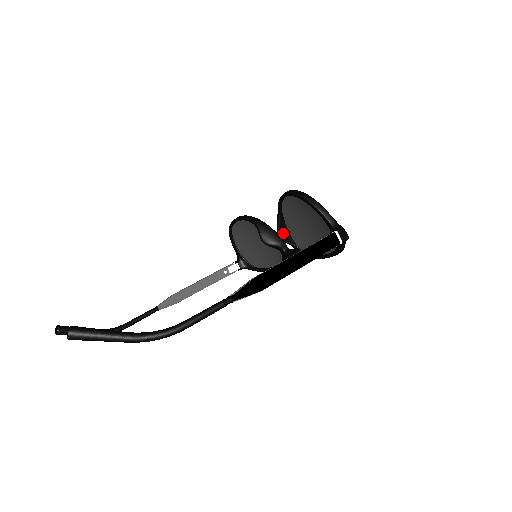
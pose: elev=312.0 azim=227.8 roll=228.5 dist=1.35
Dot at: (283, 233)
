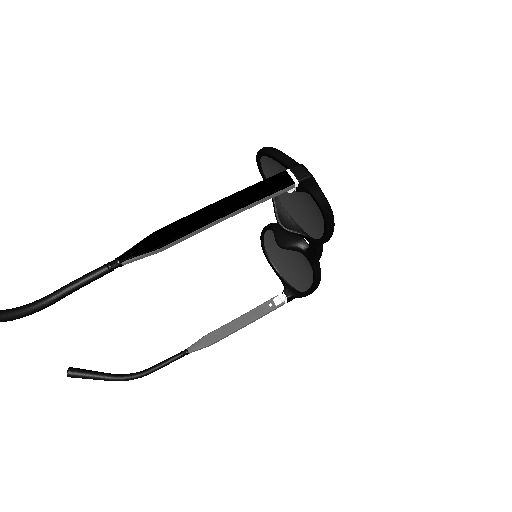
Dot at: (285, 221)
